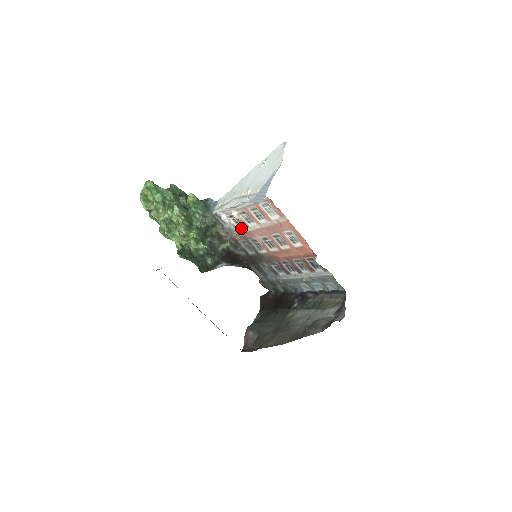
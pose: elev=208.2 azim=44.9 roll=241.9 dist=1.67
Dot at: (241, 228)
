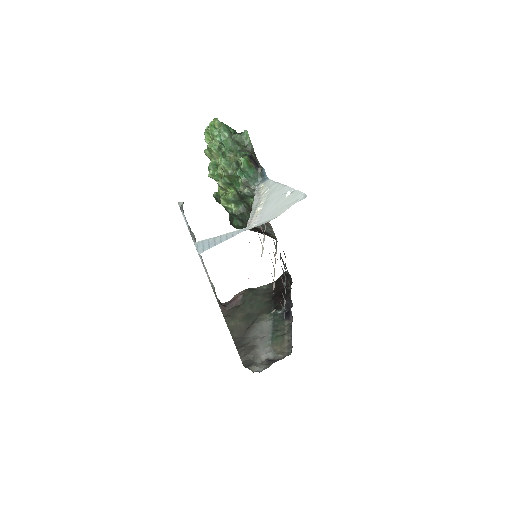
Dot at: occluded
